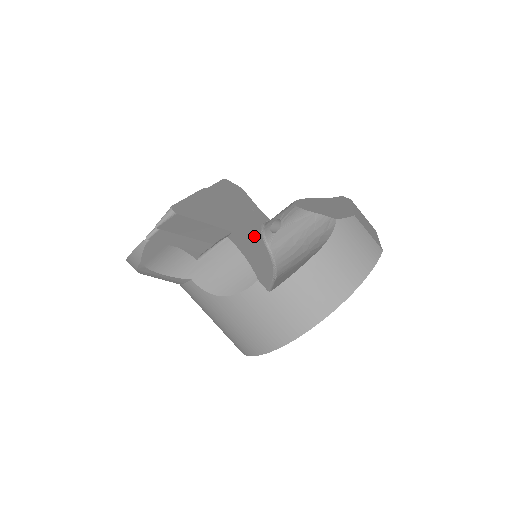
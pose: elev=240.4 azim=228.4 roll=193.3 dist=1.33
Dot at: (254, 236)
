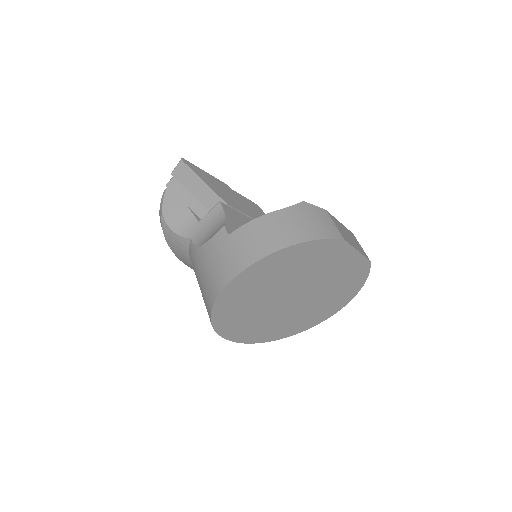
Dot at: occluded
